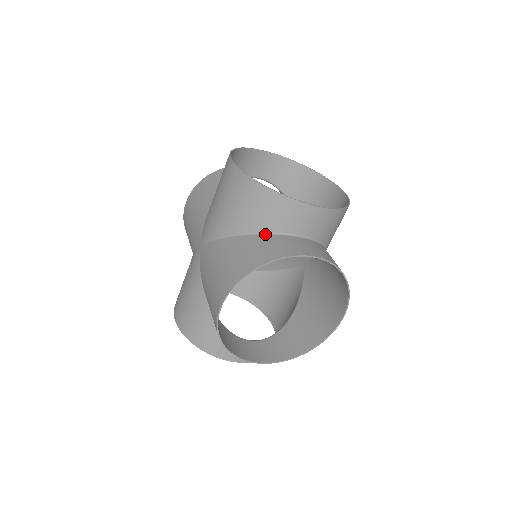
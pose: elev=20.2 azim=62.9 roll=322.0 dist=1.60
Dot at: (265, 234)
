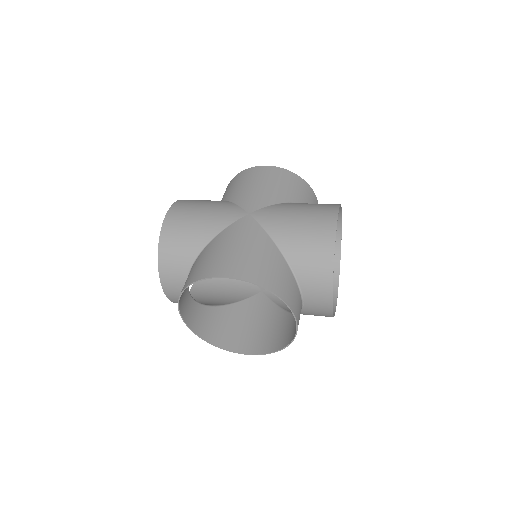
Dot at: (294, 275)
